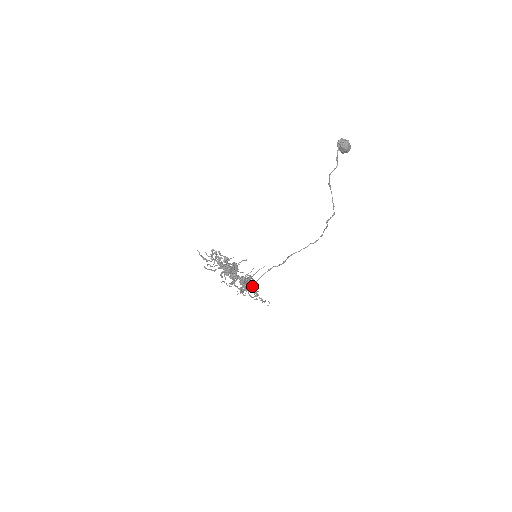
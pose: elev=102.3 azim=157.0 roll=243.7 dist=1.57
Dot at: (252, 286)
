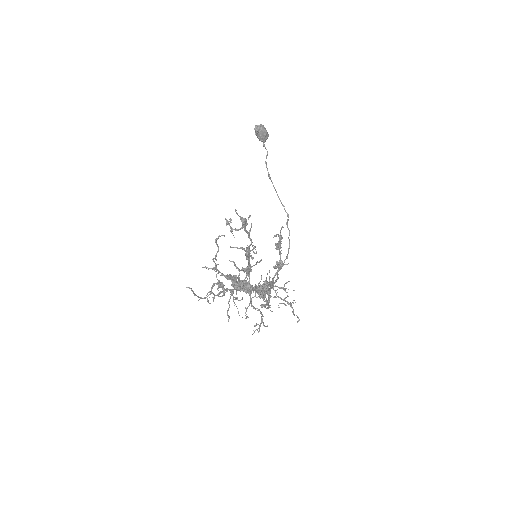
Dot at: occluded
